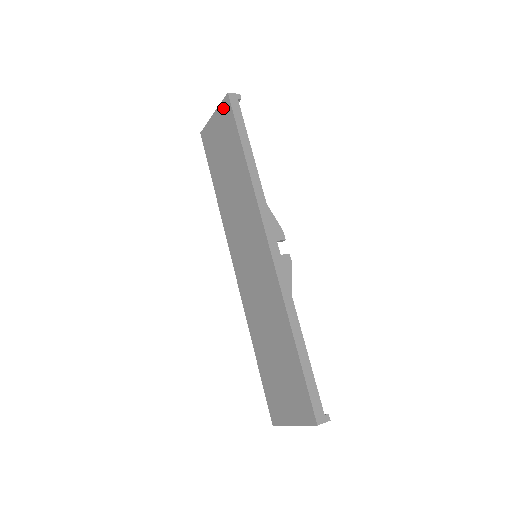
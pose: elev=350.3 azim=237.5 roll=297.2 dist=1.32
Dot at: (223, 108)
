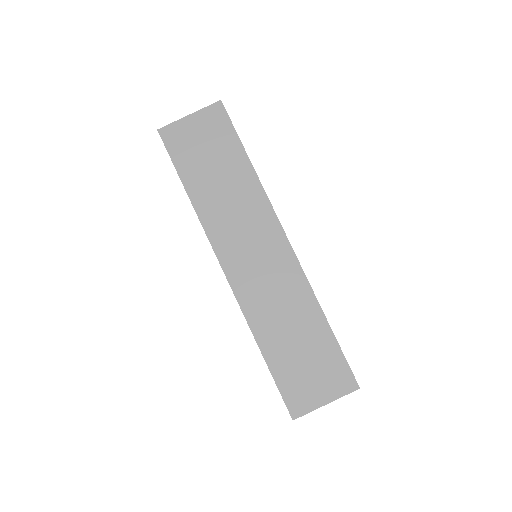
Dot at: (211, 112)
